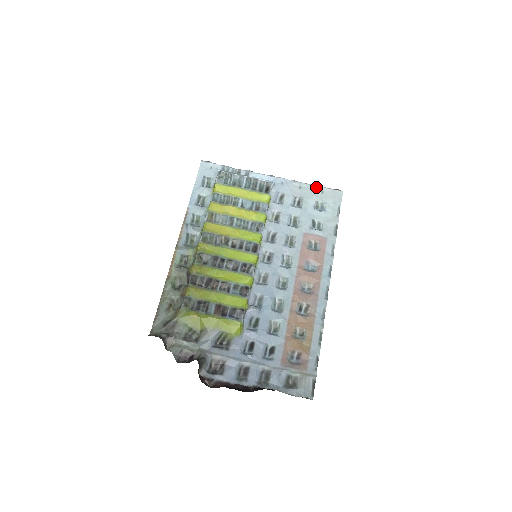
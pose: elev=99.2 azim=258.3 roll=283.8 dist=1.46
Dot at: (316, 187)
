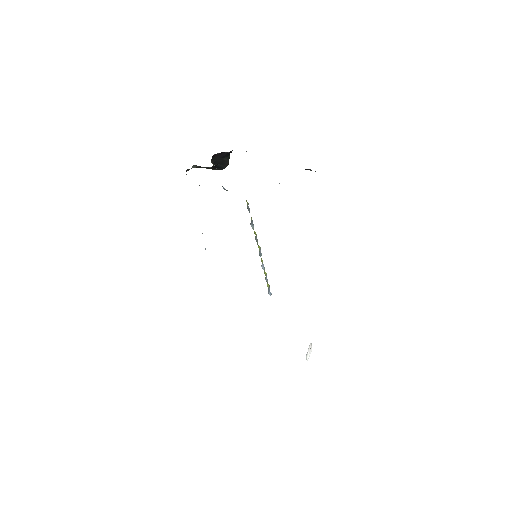
Dot at: occluded
